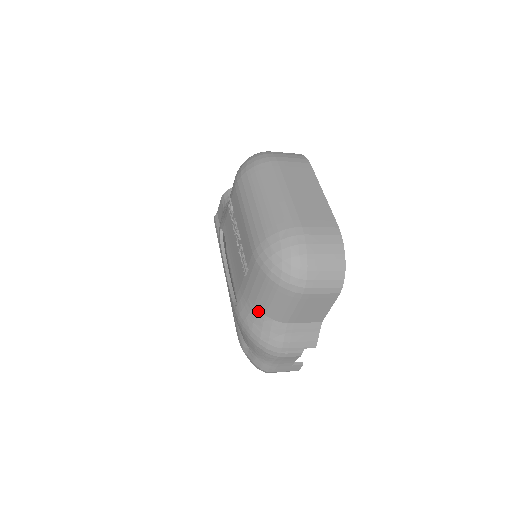
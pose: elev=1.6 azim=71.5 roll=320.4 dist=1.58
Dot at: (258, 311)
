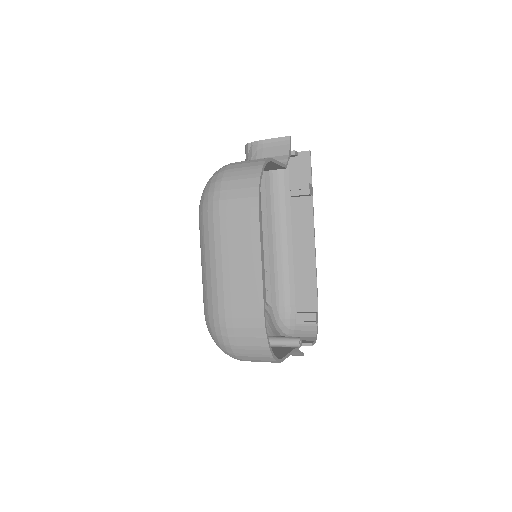
Dot at: occluded
